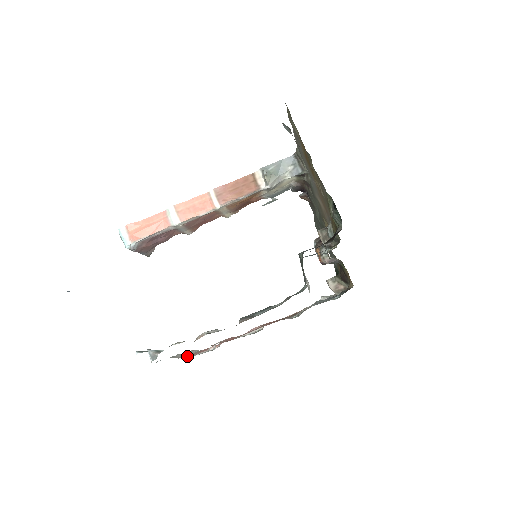
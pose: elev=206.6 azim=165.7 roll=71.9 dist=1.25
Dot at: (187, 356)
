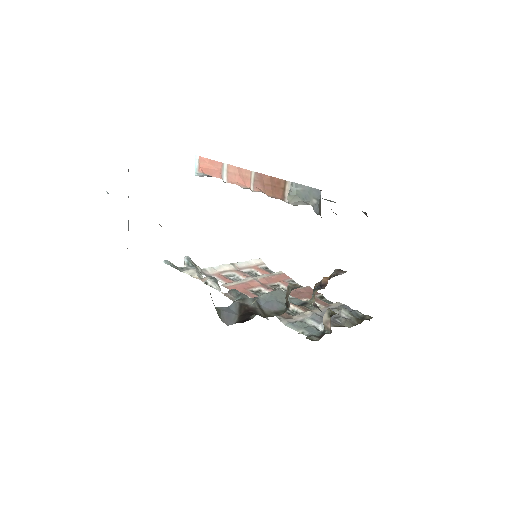
Dot at: (220, 273)
